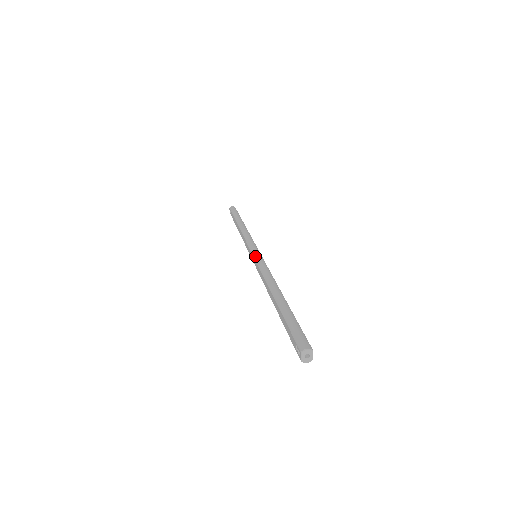
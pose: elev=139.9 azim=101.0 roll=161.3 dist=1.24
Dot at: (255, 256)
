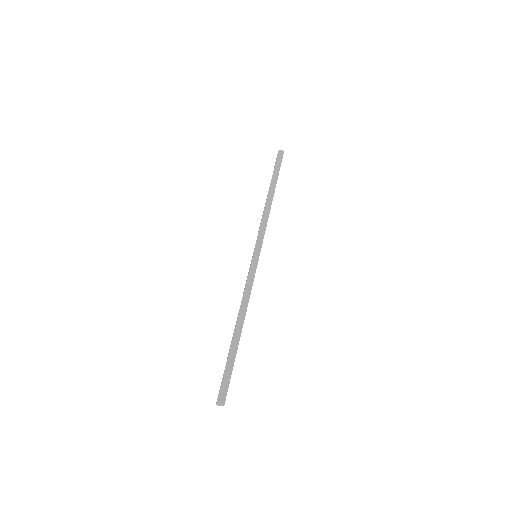
Dot at: (252, 262)
